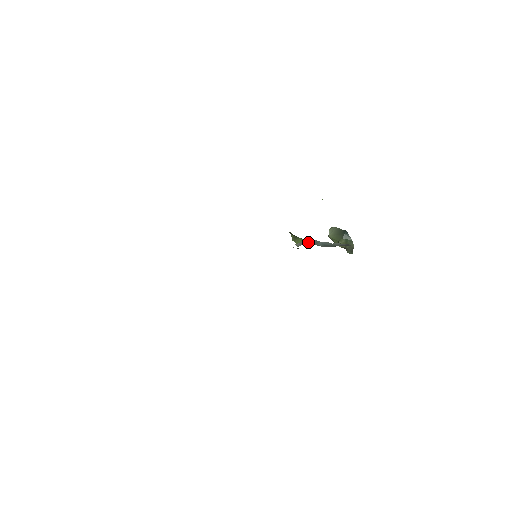
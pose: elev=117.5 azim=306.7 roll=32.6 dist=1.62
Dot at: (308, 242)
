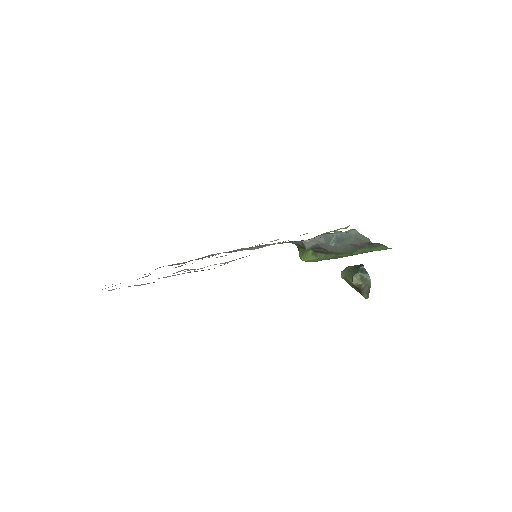
Dot at: (319, 240)
